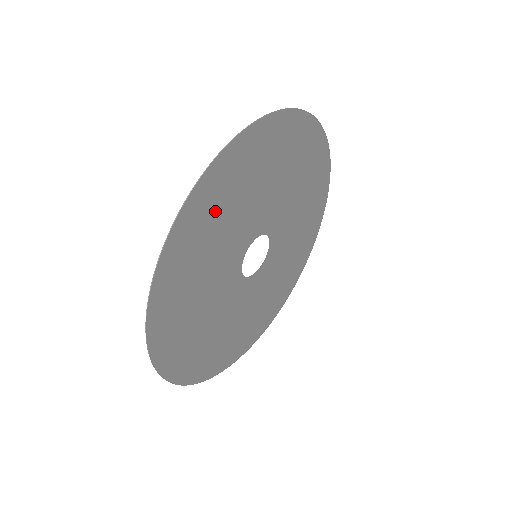
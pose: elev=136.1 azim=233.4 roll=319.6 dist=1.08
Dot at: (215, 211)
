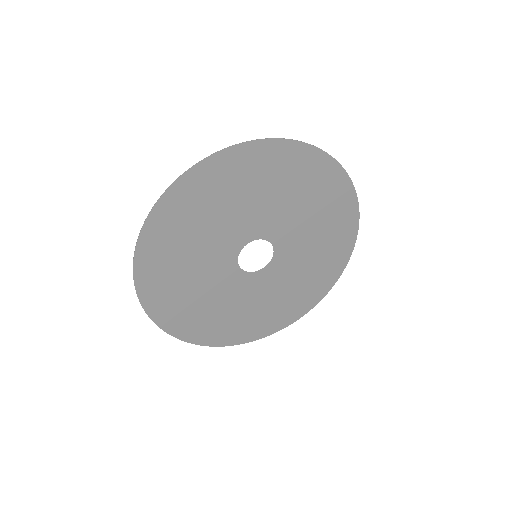
Dot at: (176, 237)
